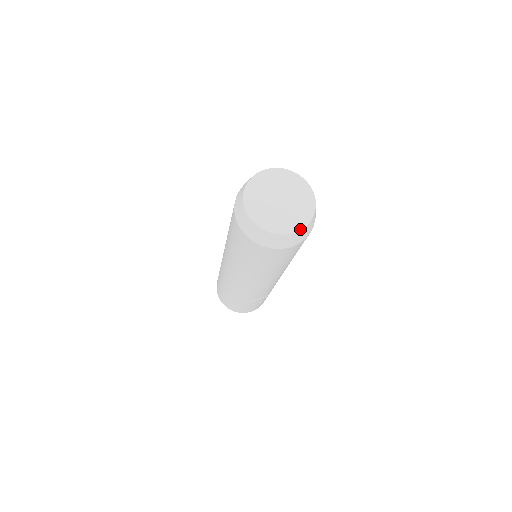
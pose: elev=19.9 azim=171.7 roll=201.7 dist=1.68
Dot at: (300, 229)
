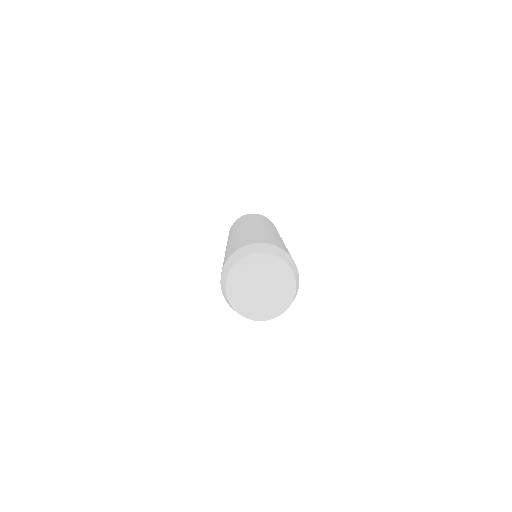
Dot at: occluded
